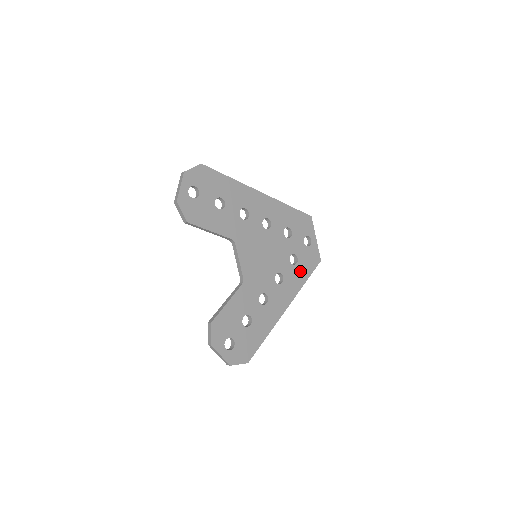
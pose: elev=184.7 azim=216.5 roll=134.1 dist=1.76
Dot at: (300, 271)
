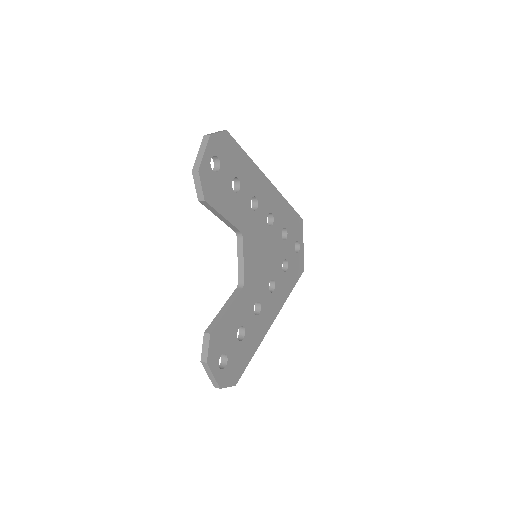
Dot at: (288, 280)
